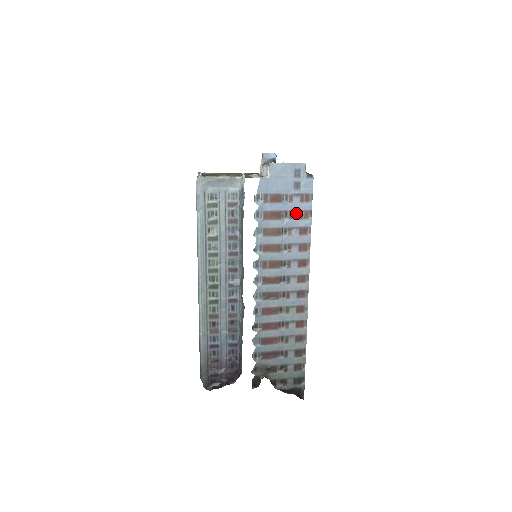
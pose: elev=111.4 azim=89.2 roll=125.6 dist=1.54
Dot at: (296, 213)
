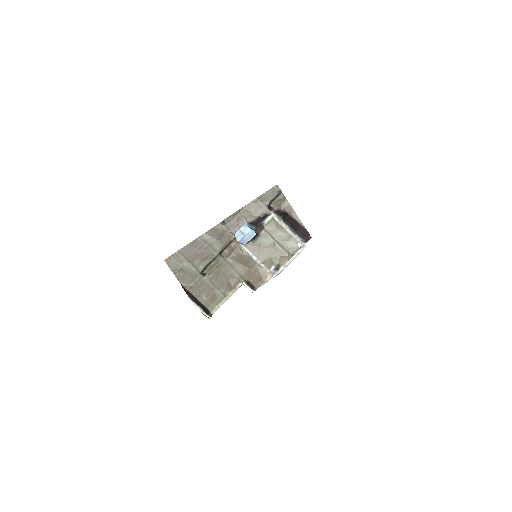
Dot at: occluded
